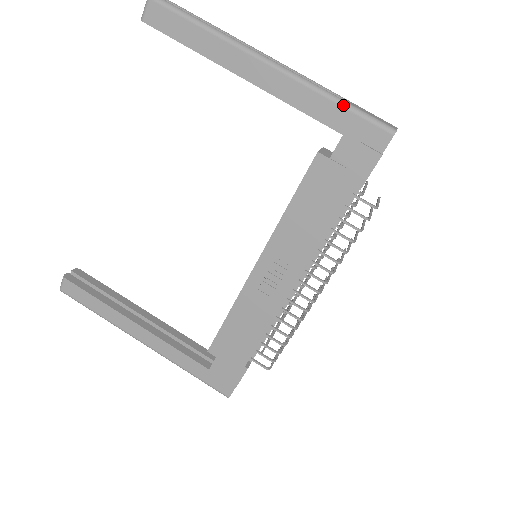
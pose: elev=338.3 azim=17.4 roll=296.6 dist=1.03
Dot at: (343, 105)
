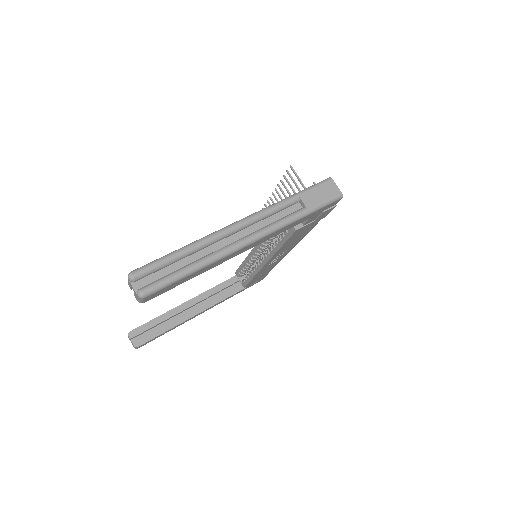
Dot at: (309, 214)
